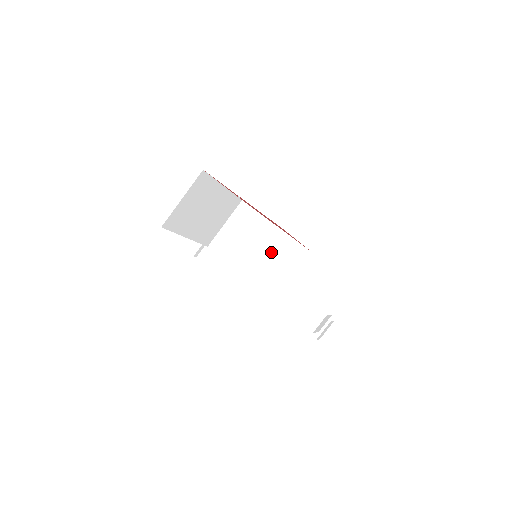
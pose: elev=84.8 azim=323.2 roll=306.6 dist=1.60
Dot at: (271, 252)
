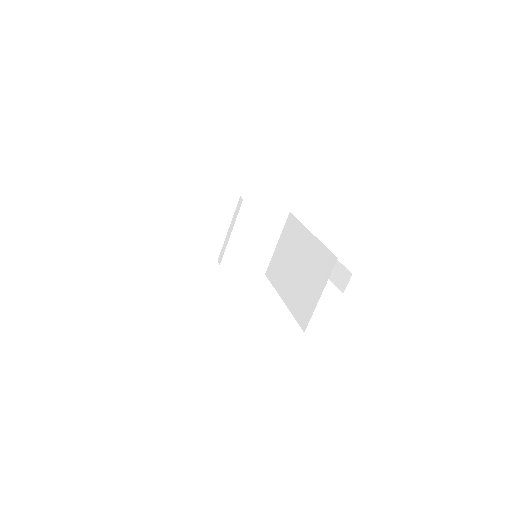
Dot at: (248, 229)
